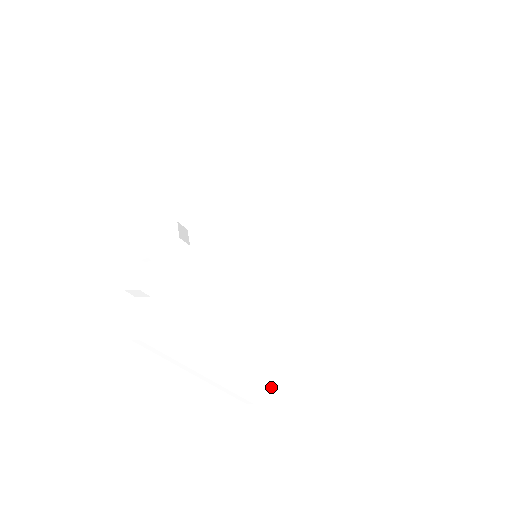
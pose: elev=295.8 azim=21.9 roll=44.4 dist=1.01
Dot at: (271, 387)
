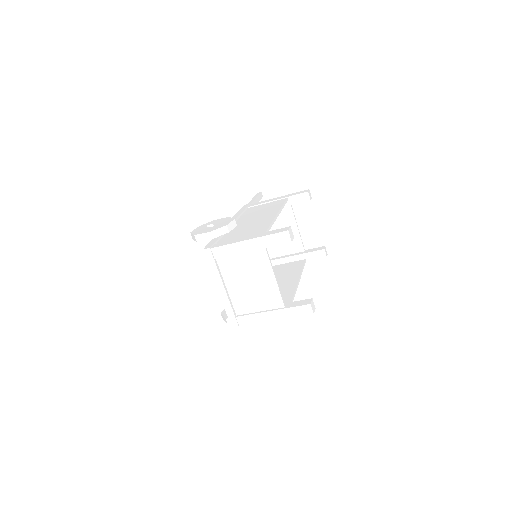
Dot at: (261, 306)
